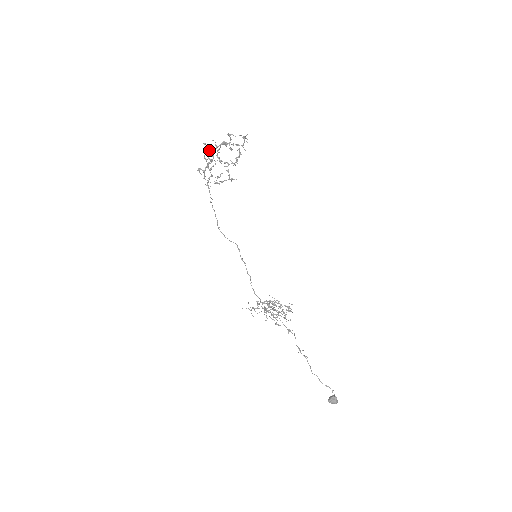
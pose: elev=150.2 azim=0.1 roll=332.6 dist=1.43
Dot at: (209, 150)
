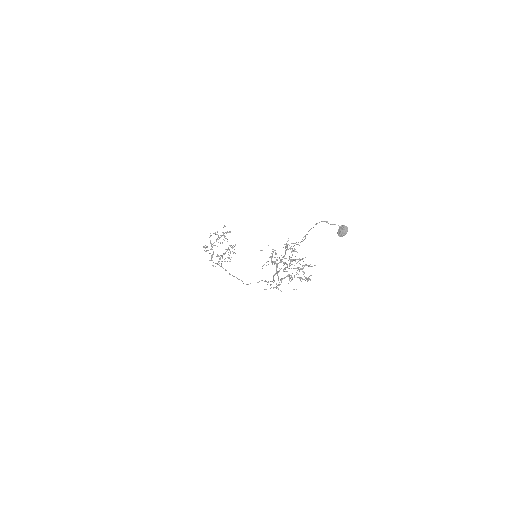
Dot at: occluded
